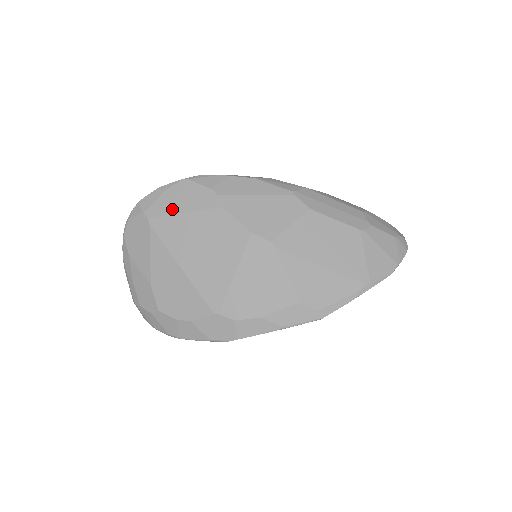
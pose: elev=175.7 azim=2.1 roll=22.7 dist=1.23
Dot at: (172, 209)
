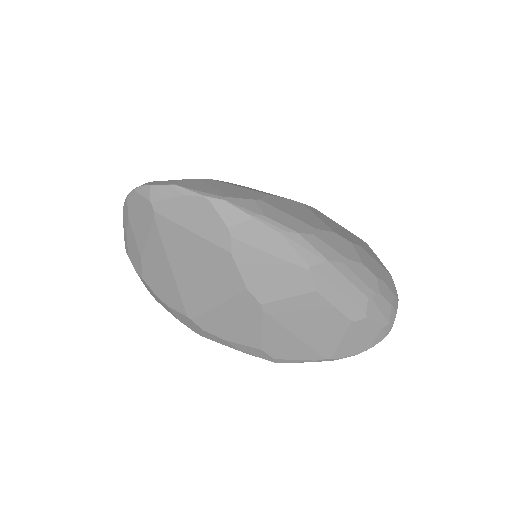
Dot at: (181, 220)
